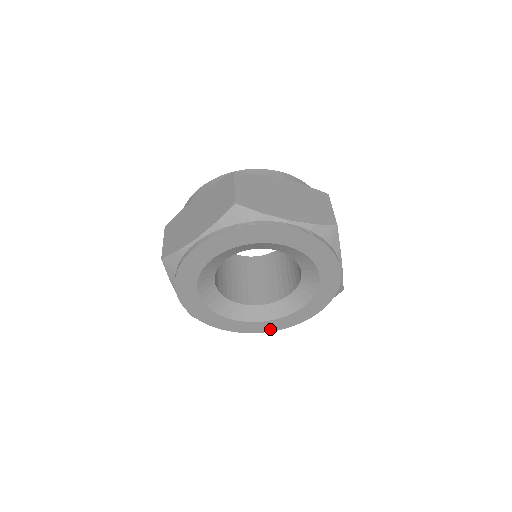
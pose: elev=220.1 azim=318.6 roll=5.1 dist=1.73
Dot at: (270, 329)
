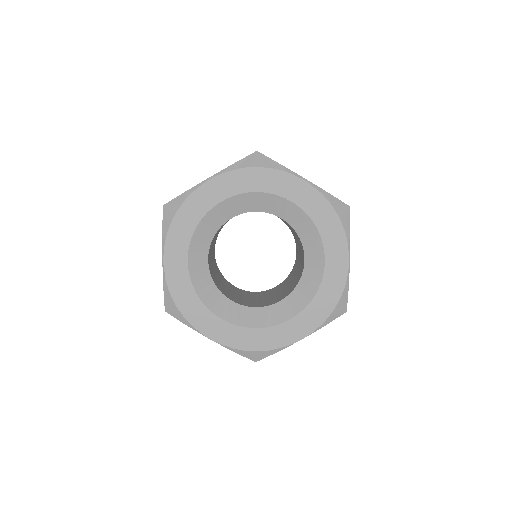
Dot at: (329, 307)
